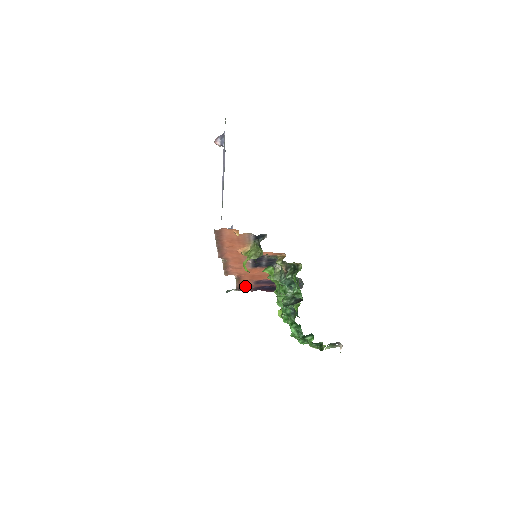
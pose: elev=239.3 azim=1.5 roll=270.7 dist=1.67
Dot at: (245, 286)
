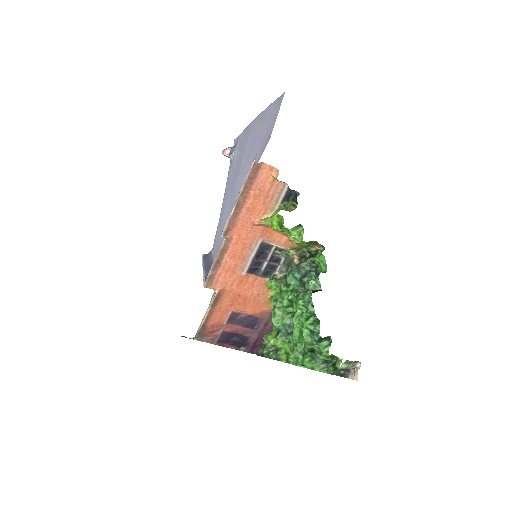
Dot at: (213, 326)
